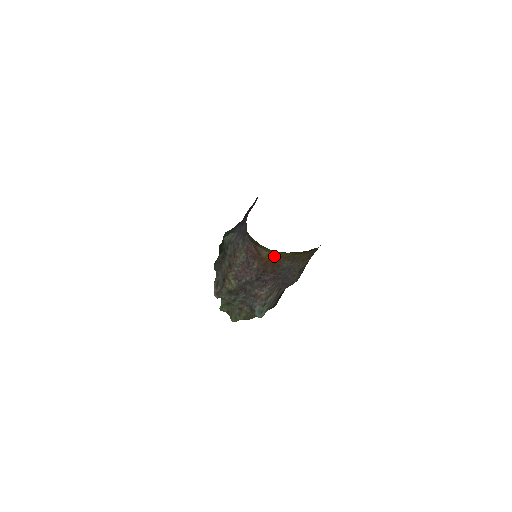
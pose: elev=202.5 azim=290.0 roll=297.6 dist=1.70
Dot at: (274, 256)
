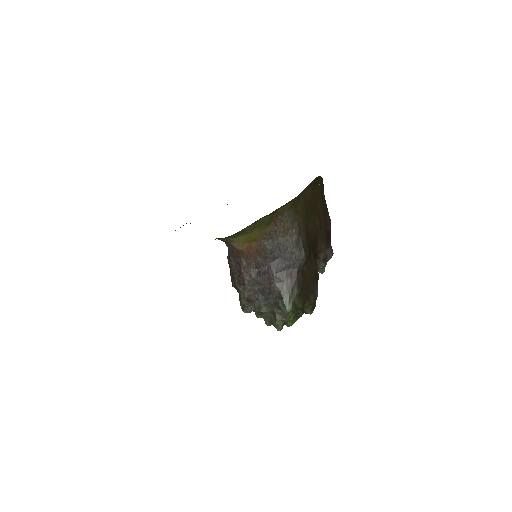
Dot at: (249, 243)
